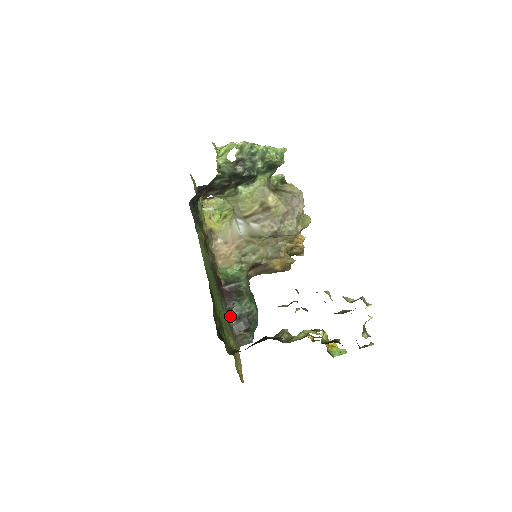
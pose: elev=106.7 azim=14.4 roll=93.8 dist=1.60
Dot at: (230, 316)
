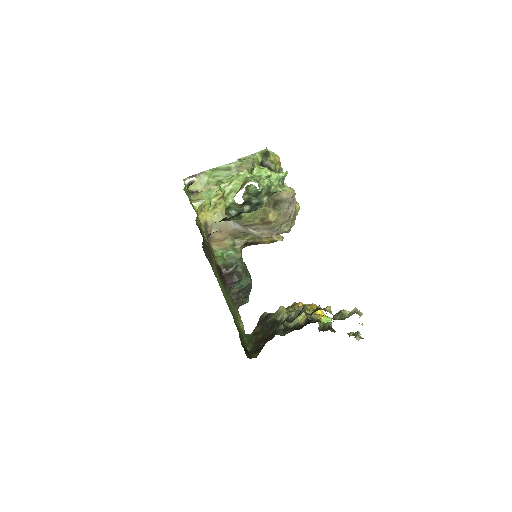
Dot at: (231, 293)
